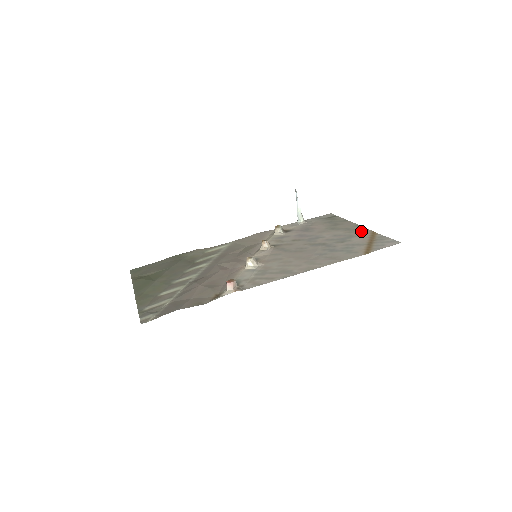
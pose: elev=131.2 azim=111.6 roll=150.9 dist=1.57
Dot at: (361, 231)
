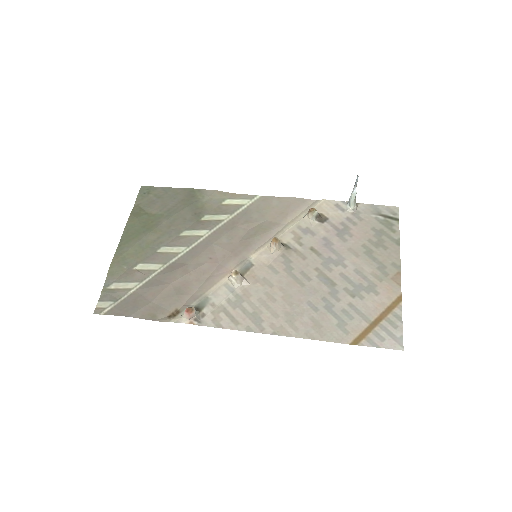
Dot at: (390, 285)
